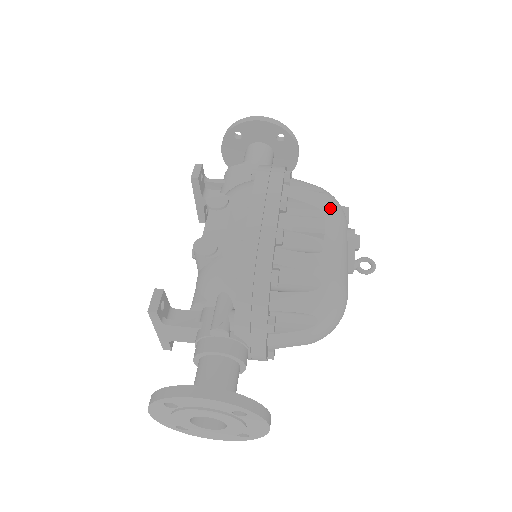
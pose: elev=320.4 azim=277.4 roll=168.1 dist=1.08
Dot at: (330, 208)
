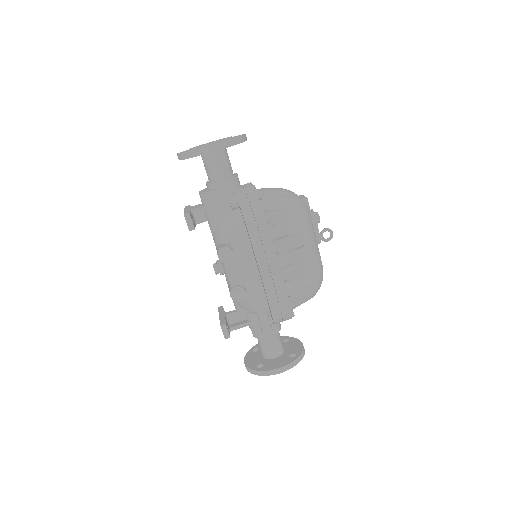
Dot at: (302, 226)
